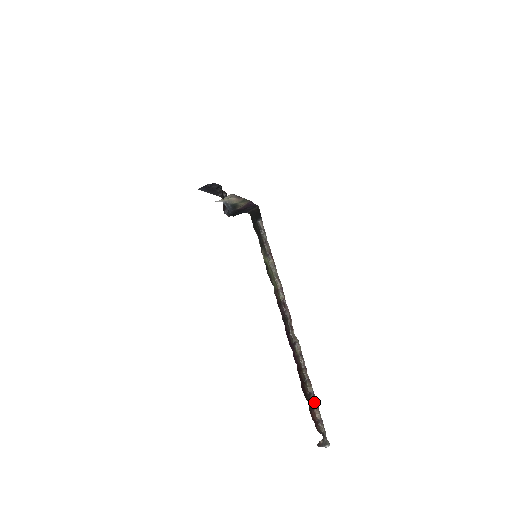
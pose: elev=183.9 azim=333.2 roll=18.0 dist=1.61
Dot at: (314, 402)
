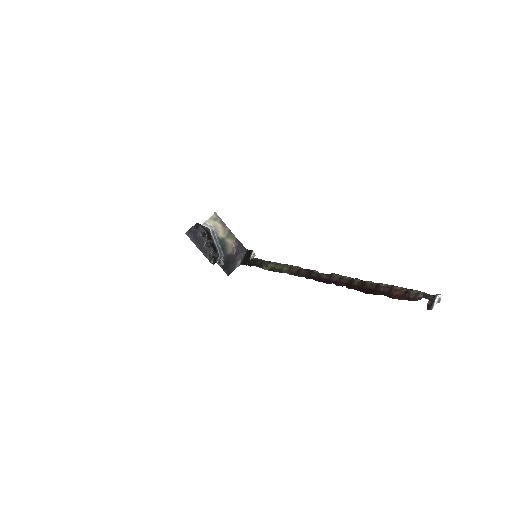
Dot at: (387, 285)
